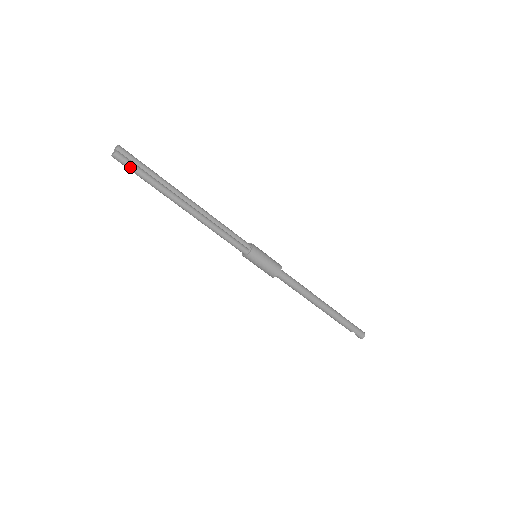
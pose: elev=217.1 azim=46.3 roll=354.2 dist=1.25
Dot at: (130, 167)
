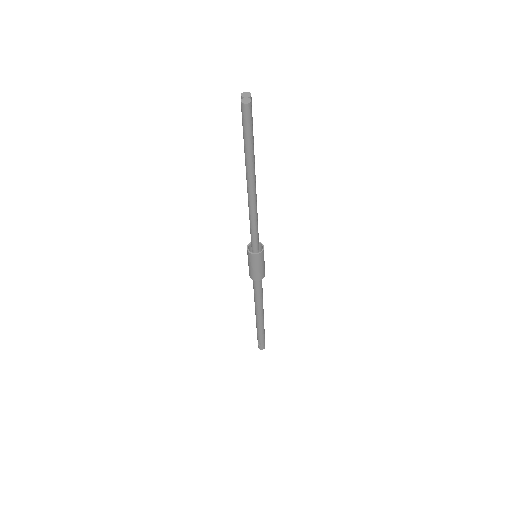
Dot at: (248, 125)
